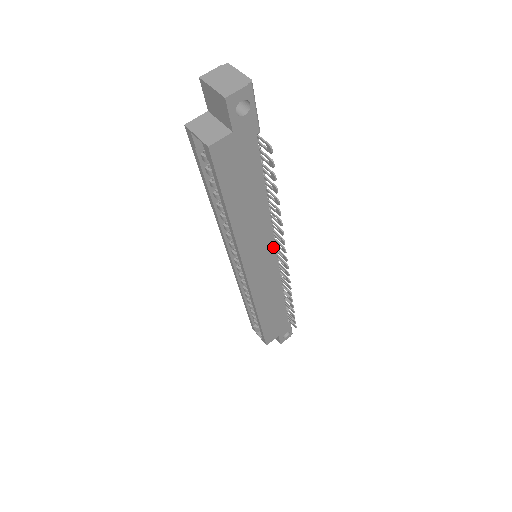
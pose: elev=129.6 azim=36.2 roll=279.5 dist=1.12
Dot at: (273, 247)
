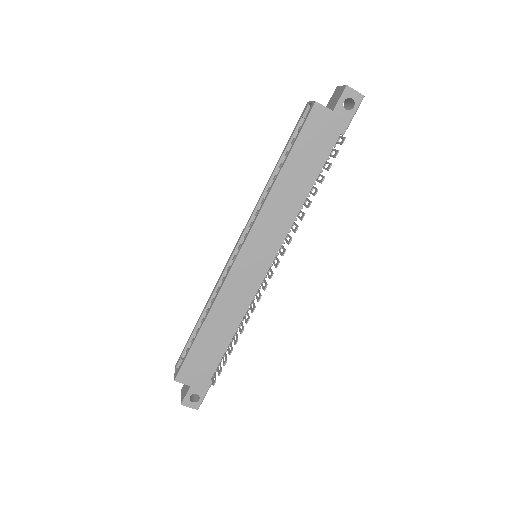
Dot at: (276, 250)
